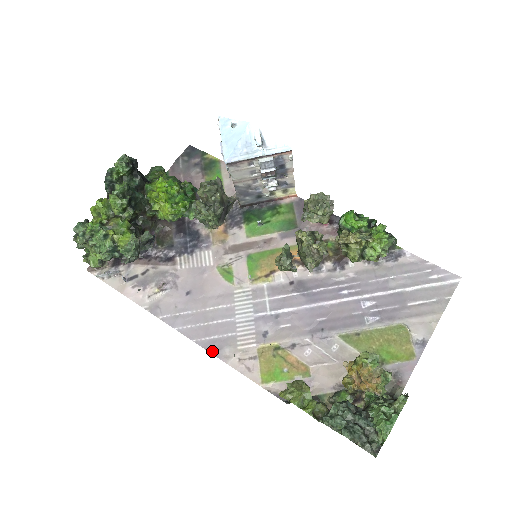
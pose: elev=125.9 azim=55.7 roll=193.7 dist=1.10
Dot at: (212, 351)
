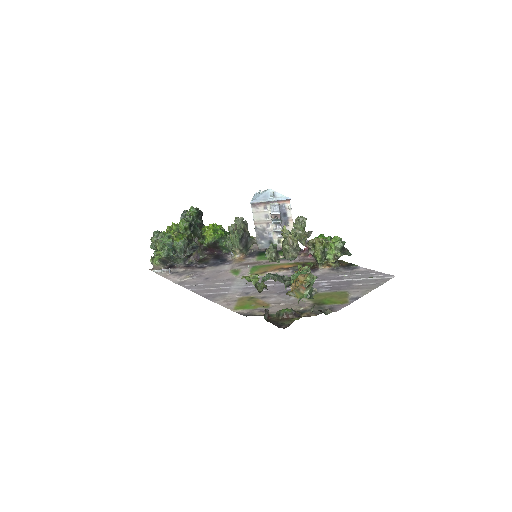
Dot at: (208, 298)
